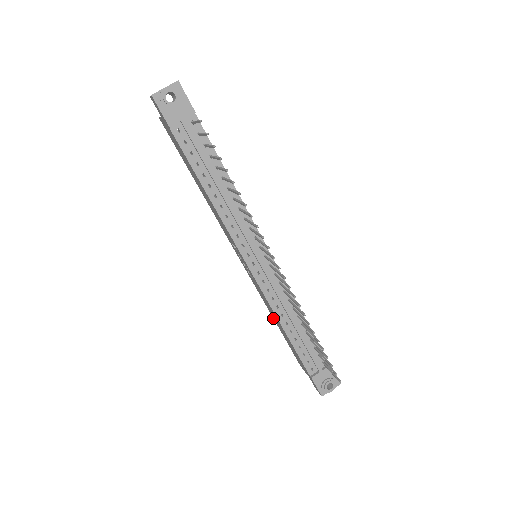
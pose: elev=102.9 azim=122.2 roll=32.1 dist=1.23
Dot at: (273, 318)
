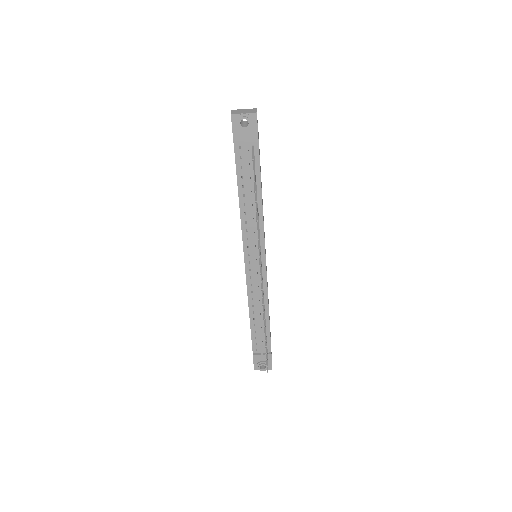
Dot at: occluded
